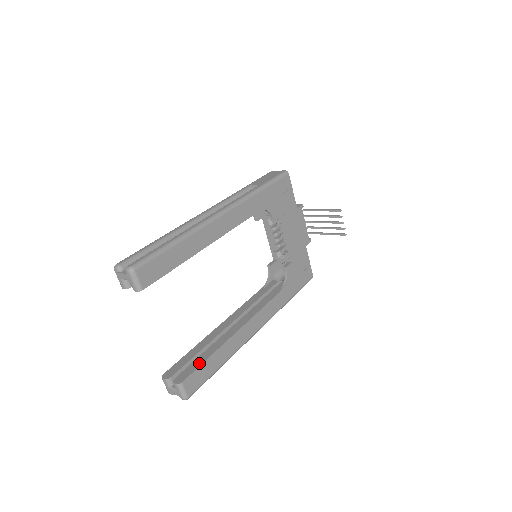
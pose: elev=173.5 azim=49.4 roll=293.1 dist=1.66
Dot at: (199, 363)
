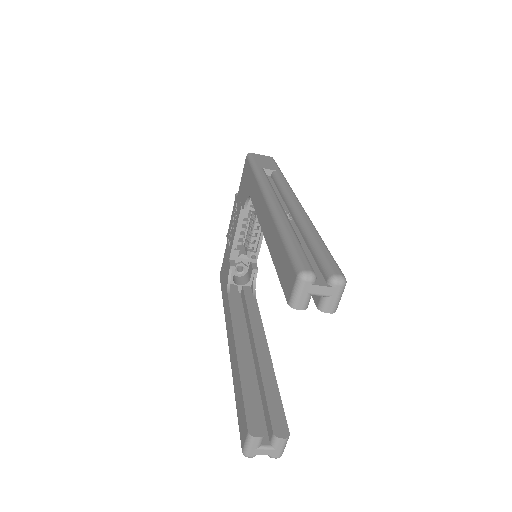
Dot at: (278, 402)
